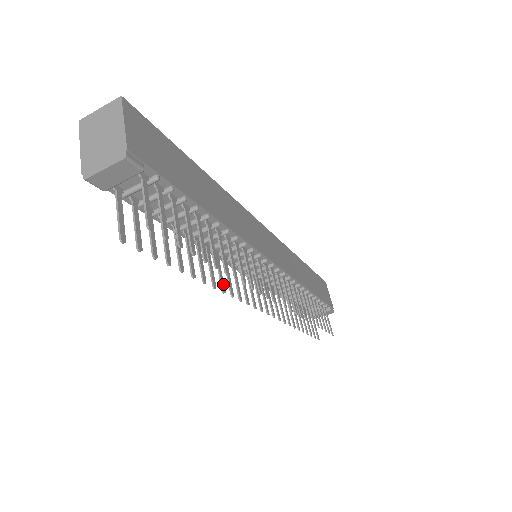
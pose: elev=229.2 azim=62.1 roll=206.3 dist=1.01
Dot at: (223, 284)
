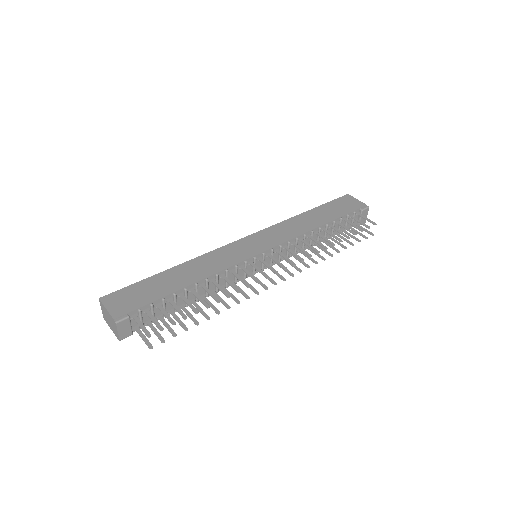
Dot at: (236, 300)
